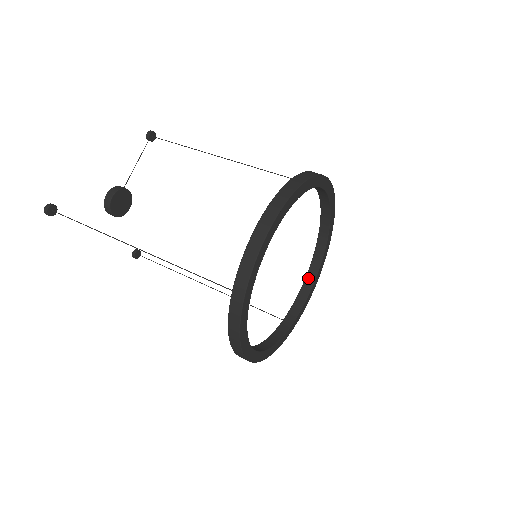
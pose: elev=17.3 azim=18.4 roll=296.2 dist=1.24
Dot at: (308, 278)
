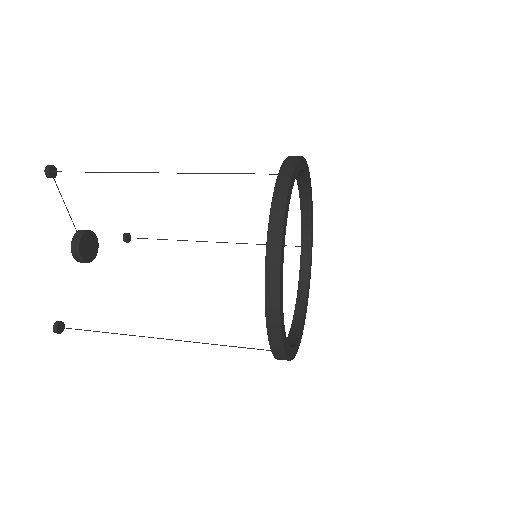
Dot at: (303, 203)
